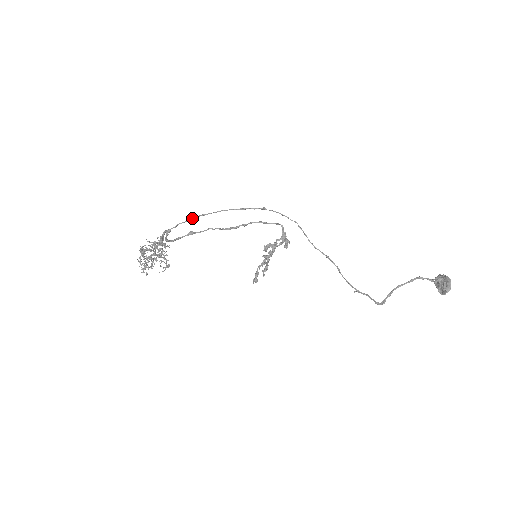
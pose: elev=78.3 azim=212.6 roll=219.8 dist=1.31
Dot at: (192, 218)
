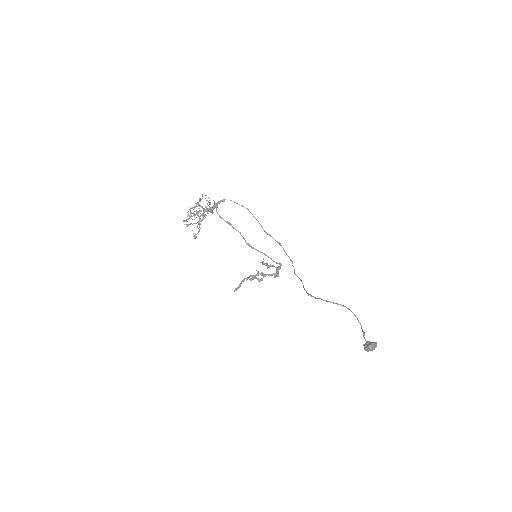
Dot at: (241, 205)
